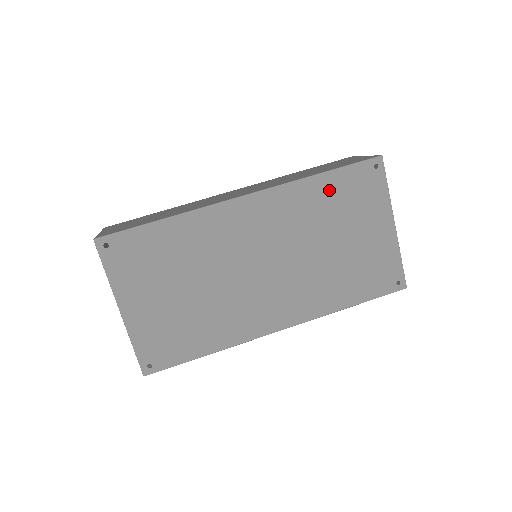
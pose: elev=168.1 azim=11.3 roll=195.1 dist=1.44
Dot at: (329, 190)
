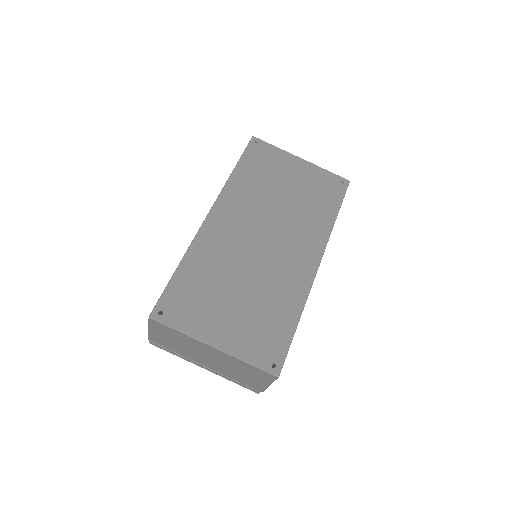
Dot at: (248, 172)
